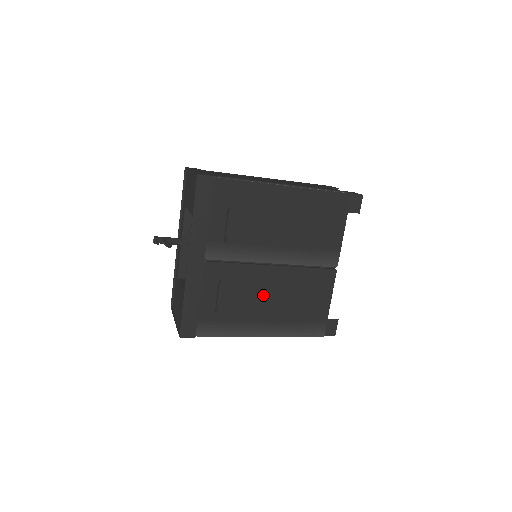
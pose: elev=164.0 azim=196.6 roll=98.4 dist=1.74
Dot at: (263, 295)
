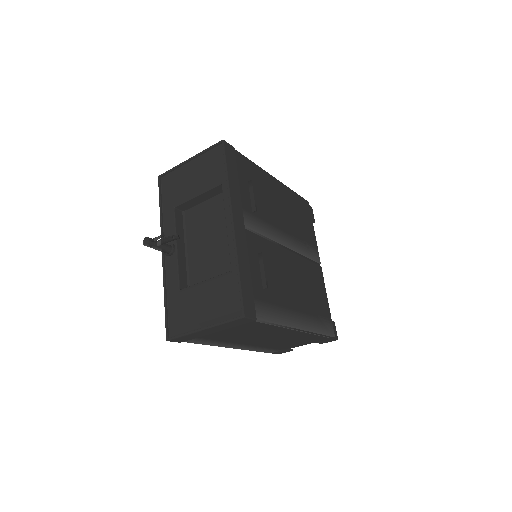
Dot at: (289, 280)
